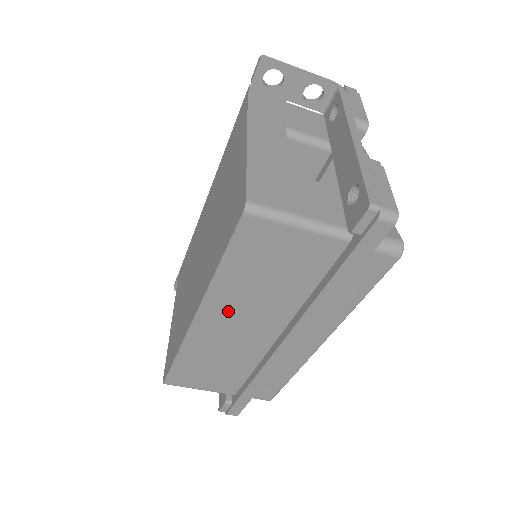
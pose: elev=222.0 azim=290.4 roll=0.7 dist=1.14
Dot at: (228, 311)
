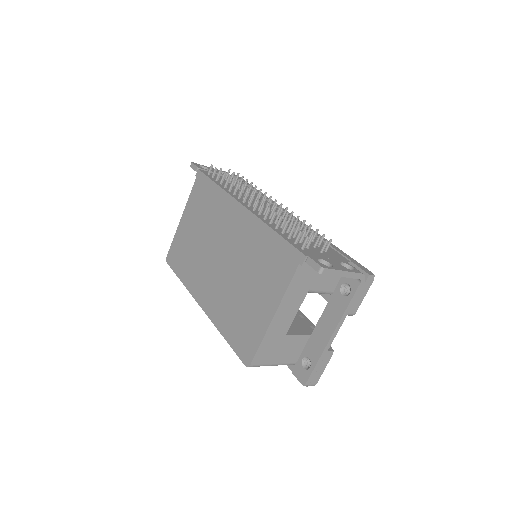
Dot at: occluded
